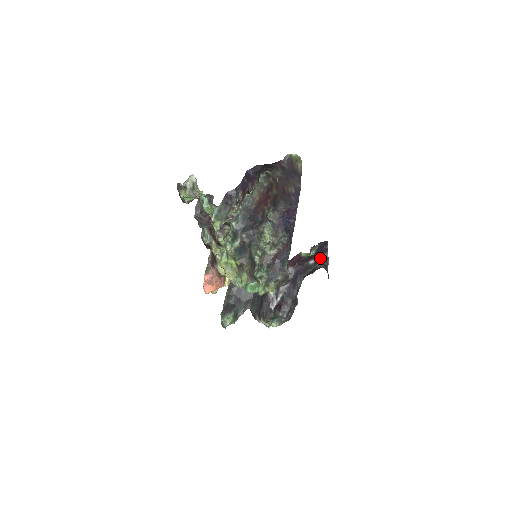
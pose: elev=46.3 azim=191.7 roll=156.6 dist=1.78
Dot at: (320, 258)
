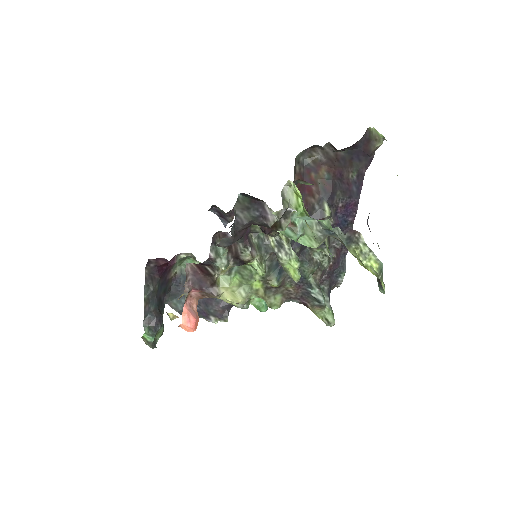
Dot at: occluded
